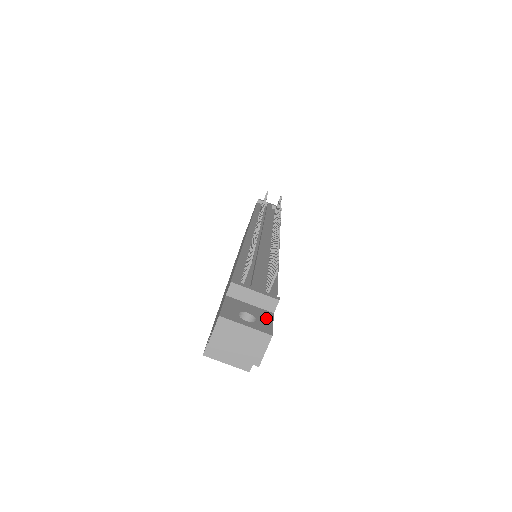
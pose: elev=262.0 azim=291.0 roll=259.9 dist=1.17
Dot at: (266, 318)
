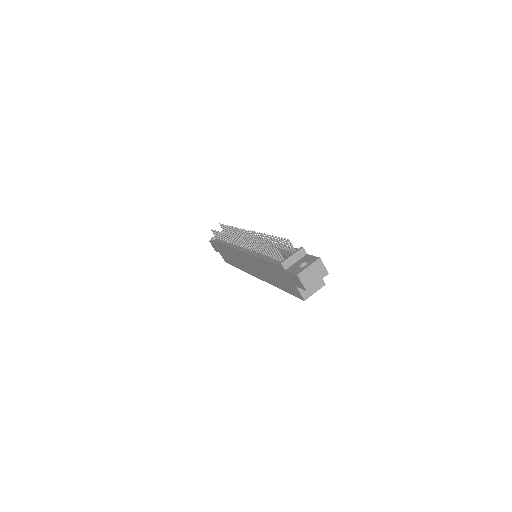
Dot at: (308, 258)
